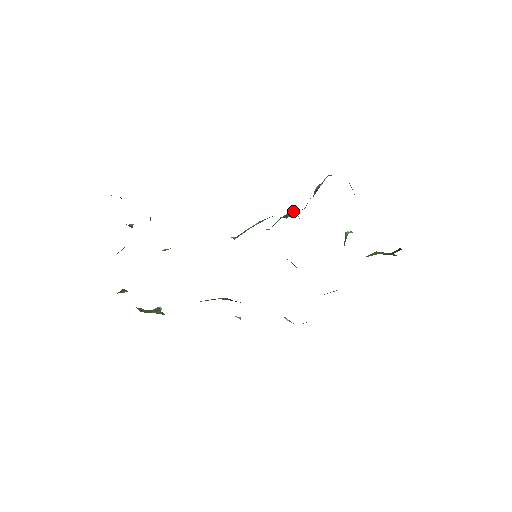
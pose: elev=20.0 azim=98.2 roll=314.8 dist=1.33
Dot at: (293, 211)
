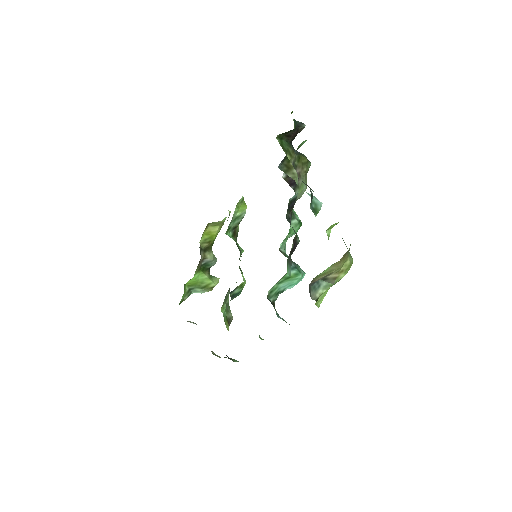
Dot at: occluded
